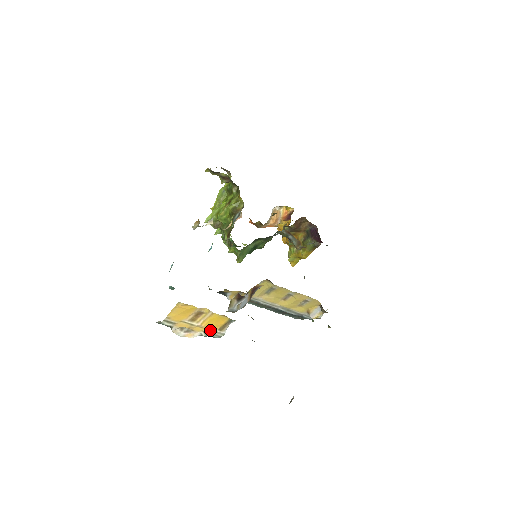
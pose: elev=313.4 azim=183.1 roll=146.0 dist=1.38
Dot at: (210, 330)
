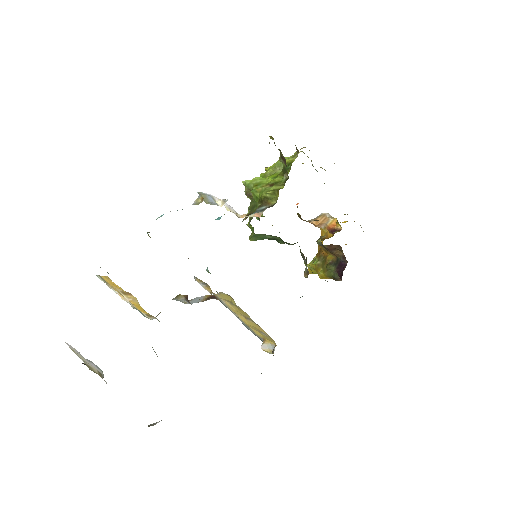
Dot at: (138, 309)
